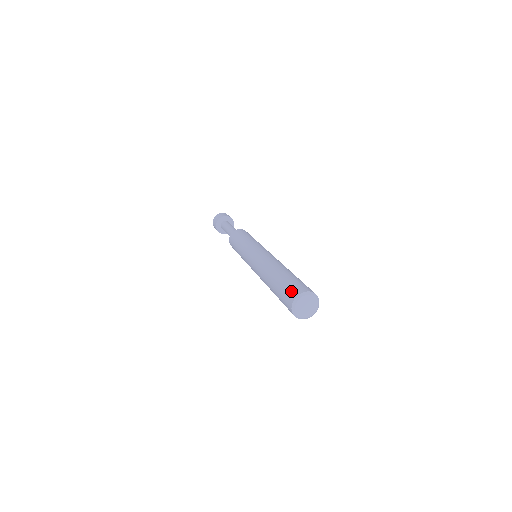
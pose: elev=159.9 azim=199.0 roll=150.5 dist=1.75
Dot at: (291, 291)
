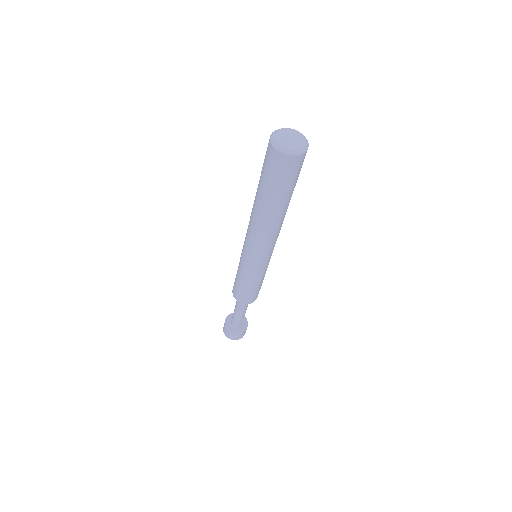
Dot at: occluded
